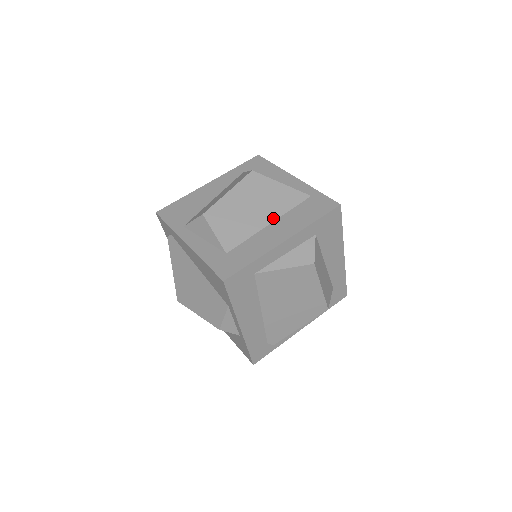
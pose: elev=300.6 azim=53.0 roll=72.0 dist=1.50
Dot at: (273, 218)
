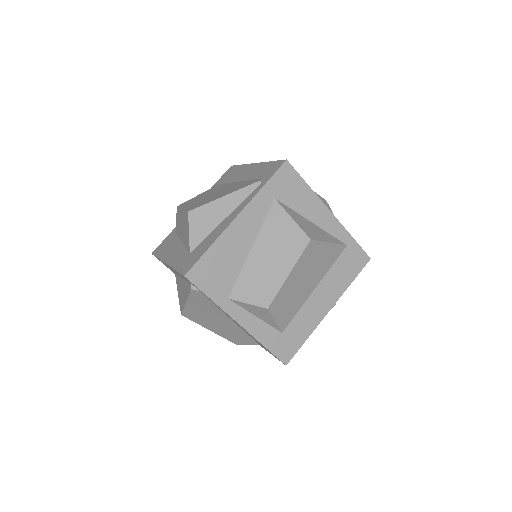
Dot at: (318, 282)
